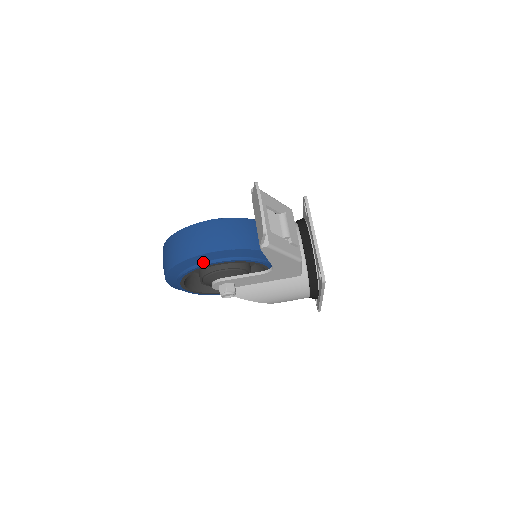
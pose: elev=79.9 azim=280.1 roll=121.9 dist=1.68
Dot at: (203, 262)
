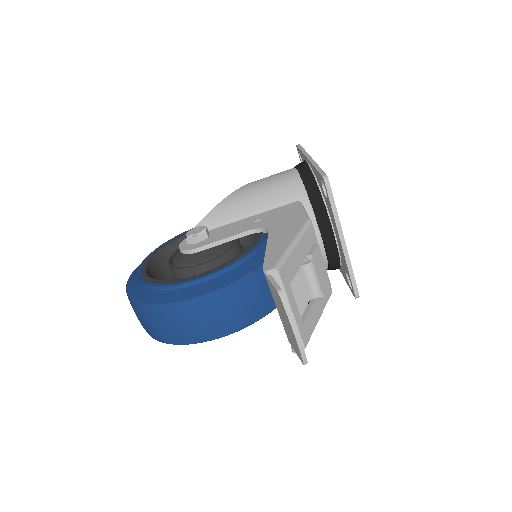
Dot at: occluded
